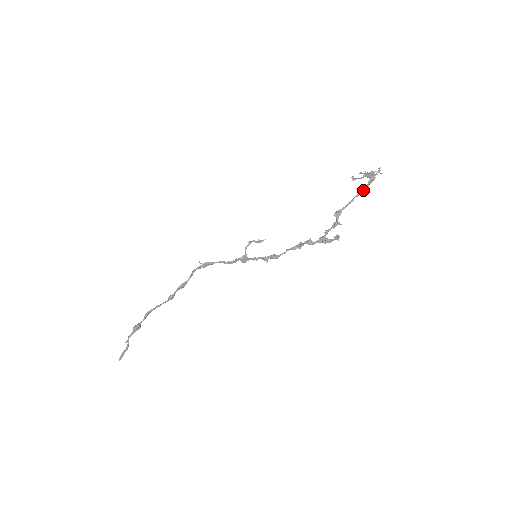
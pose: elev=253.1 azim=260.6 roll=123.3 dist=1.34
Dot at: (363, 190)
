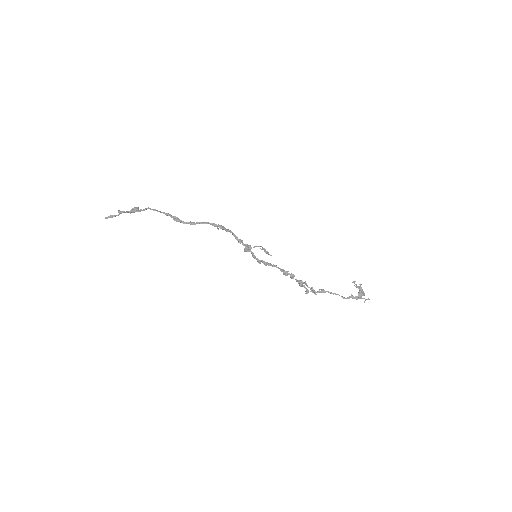
Dot at: occluded
